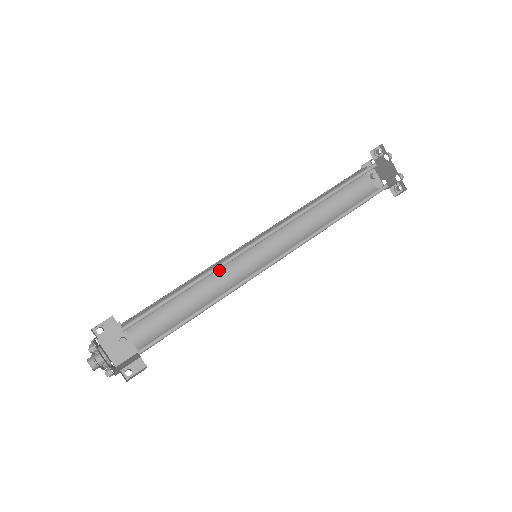
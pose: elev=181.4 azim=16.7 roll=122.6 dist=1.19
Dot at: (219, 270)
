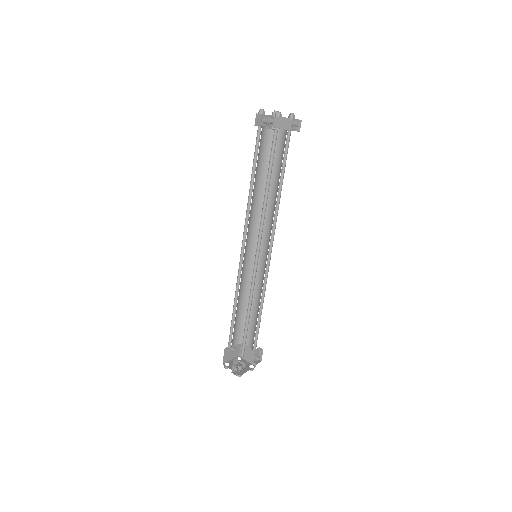
Dot at: (241, 279)
